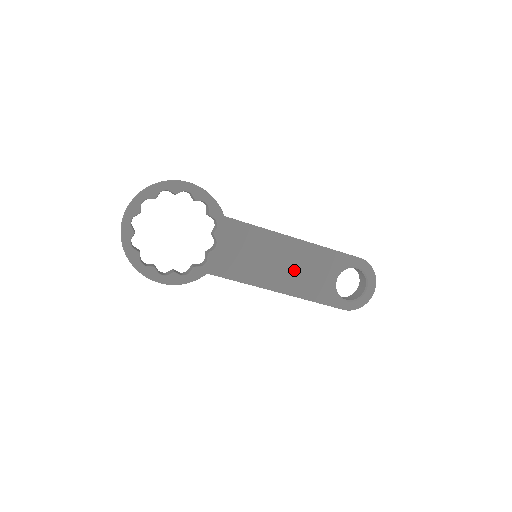
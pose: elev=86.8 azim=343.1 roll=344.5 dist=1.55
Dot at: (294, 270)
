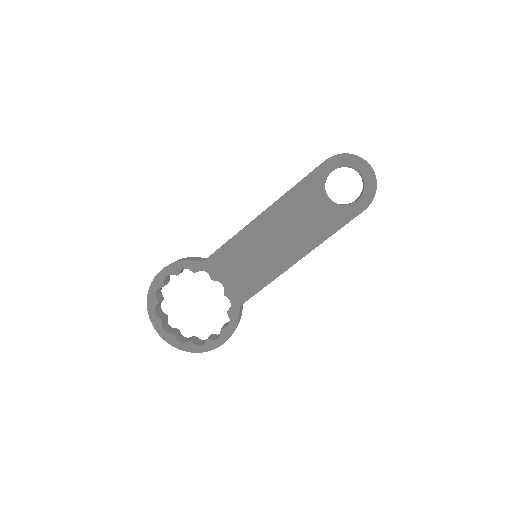
Dot at: (288, 234)
